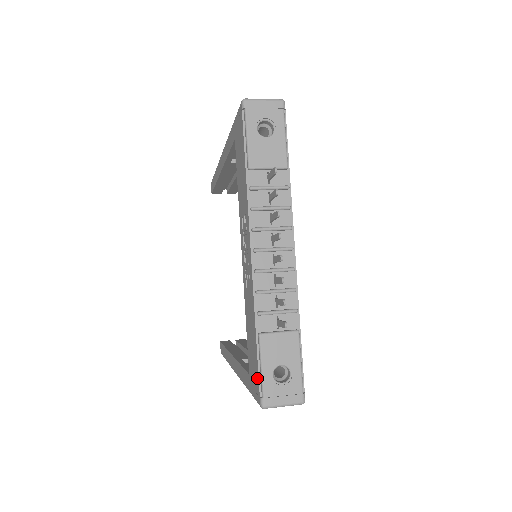
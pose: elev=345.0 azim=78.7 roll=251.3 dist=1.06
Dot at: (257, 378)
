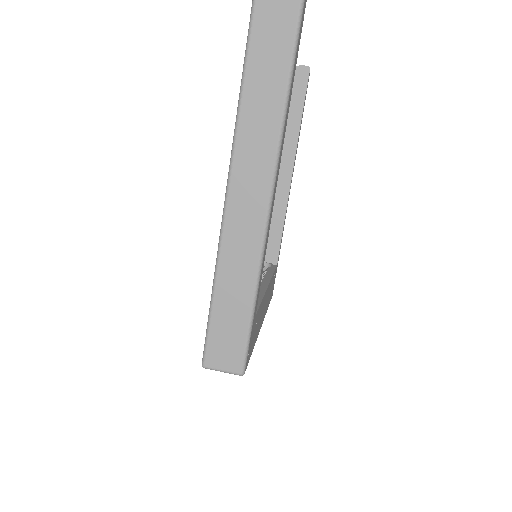
Dot at: occluded
